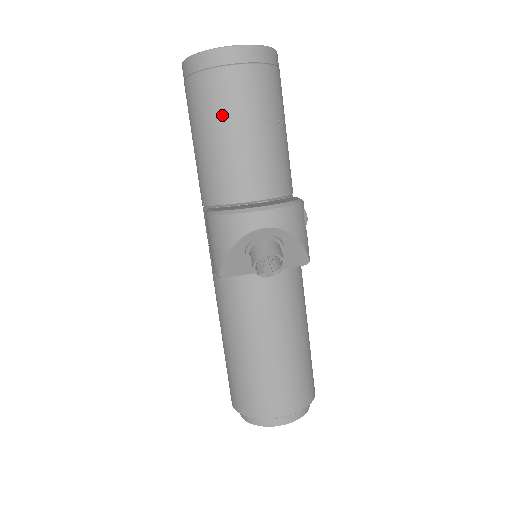
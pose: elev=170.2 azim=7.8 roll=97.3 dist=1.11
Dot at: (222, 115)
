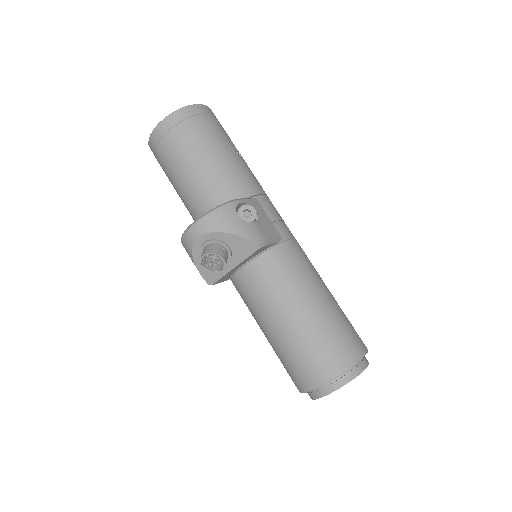
Dot at: (172, 173)
